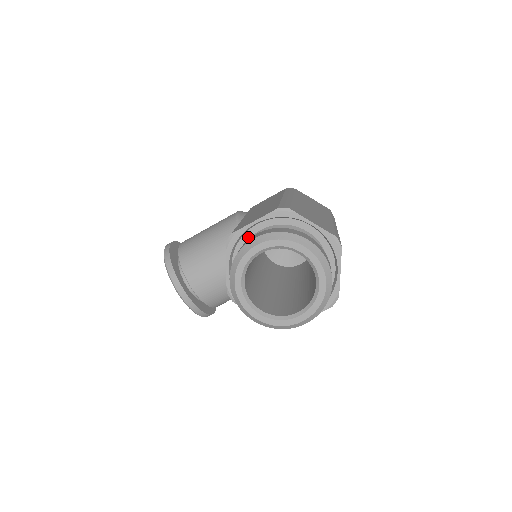
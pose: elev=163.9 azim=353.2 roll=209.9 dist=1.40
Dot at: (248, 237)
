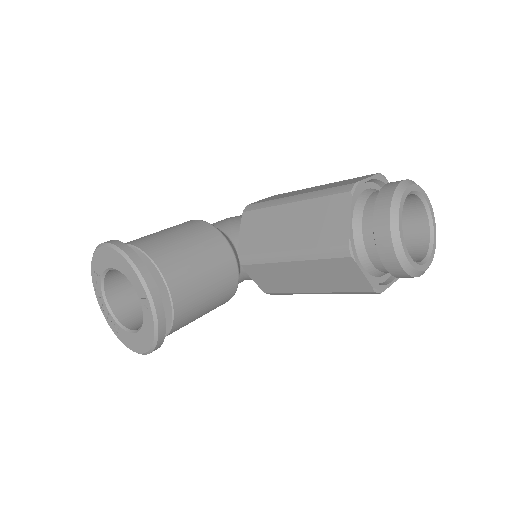
Dot at: (359, 193)
